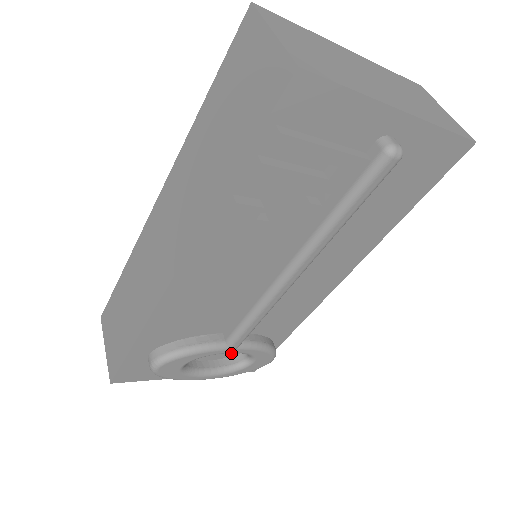
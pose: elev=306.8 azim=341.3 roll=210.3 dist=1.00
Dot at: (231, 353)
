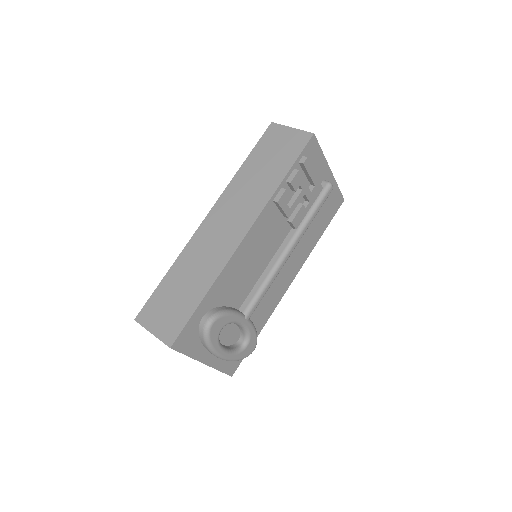
Dot at: (232, 341)
